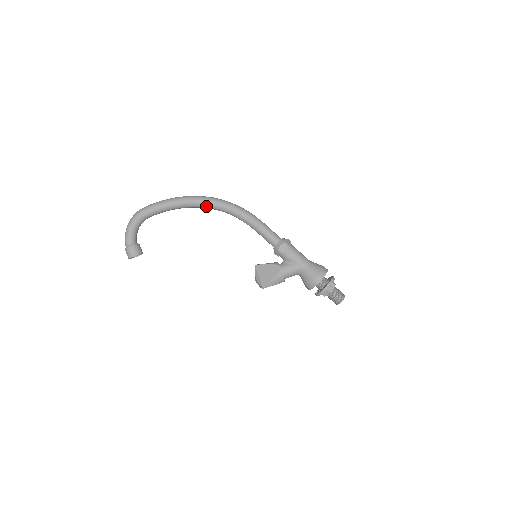
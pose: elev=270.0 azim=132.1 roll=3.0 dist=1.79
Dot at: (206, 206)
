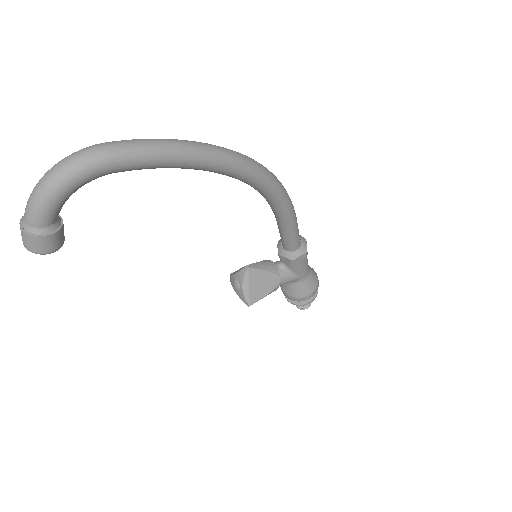
Dot at: (240, 179)
